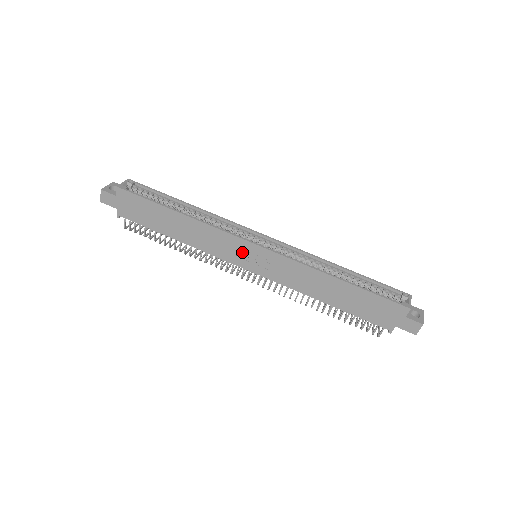
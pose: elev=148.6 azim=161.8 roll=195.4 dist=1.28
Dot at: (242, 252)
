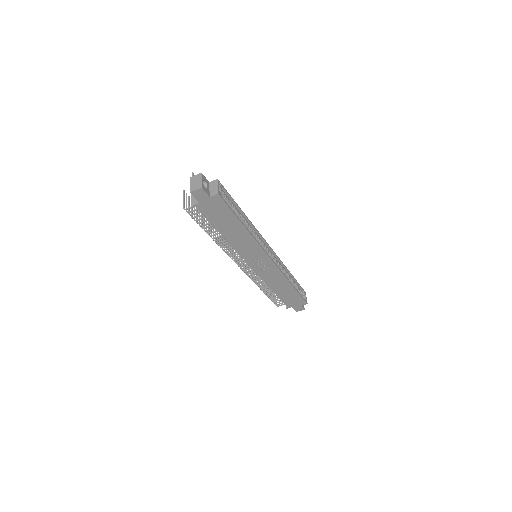
Dot at: (258, 259)
